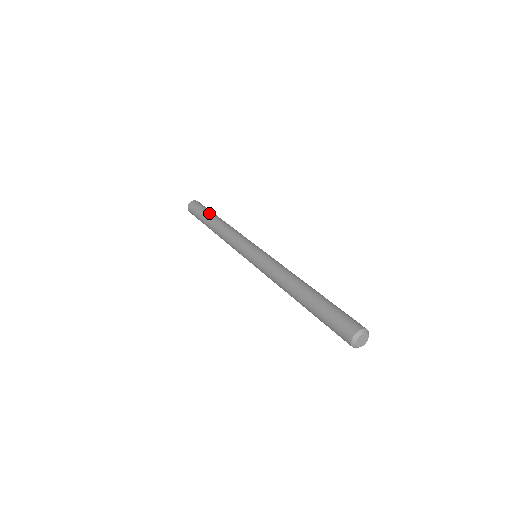
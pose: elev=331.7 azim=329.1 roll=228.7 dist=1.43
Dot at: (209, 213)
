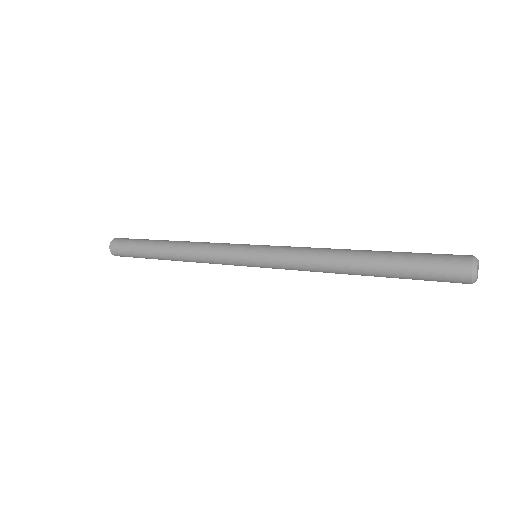
Dot at: (148, 245)
